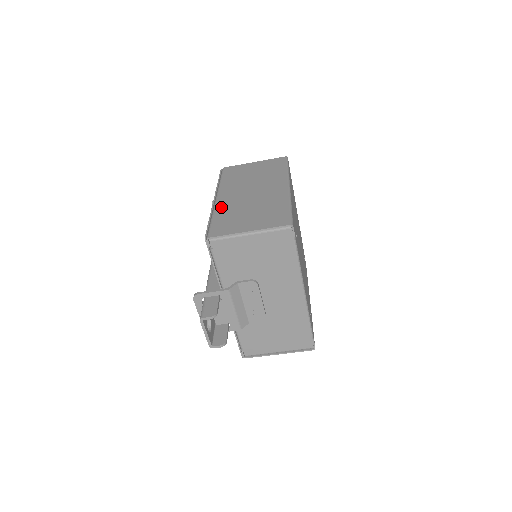
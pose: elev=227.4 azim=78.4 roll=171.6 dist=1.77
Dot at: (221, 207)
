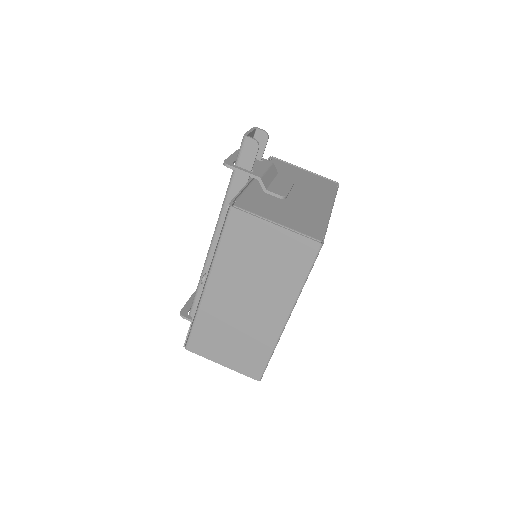
Dot at: occluded
